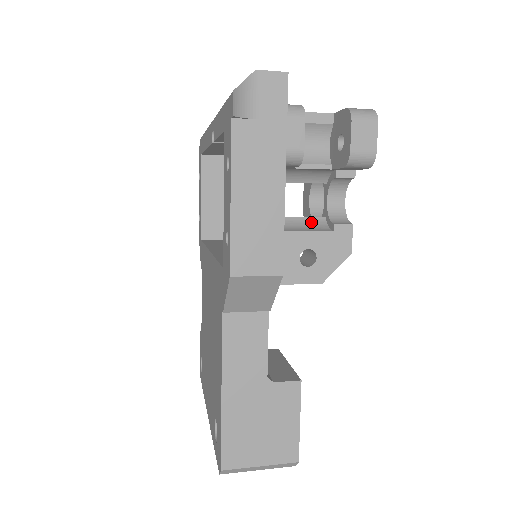
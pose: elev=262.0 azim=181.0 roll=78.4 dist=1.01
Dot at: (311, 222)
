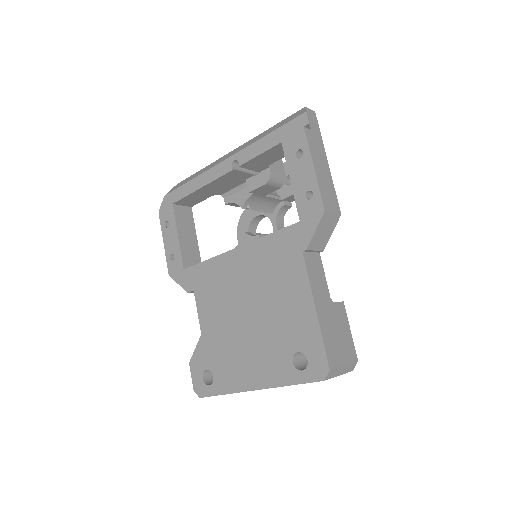
Dot at: occluded
